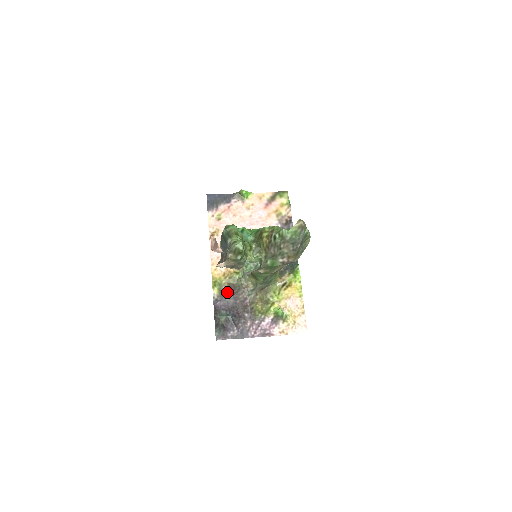
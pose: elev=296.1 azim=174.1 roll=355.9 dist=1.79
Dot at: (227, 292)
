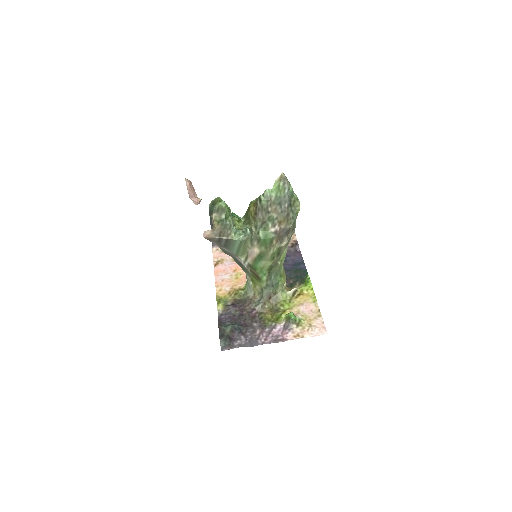
Dot at: (232, 305)
